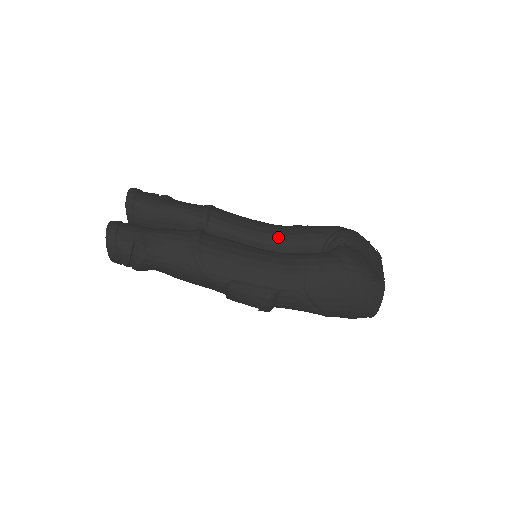
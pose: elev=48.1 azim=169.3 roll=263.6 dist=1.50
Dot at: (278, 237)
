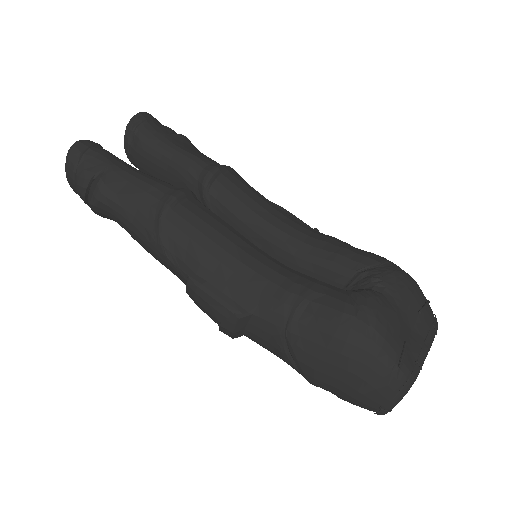
Dot at: (294, 242)
